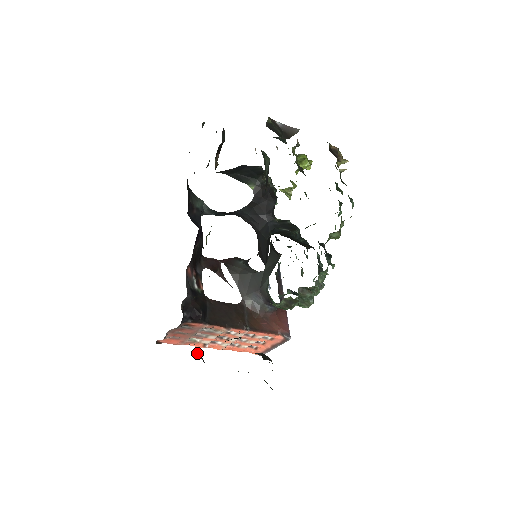
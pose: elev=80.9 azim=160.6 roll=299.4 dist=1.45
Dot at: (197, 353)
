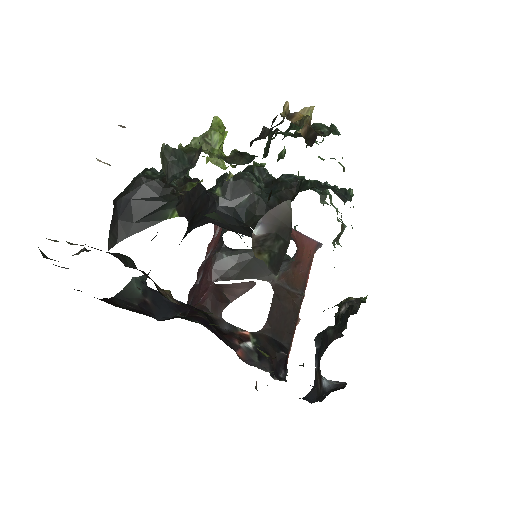
Dot at: (327, 381)
